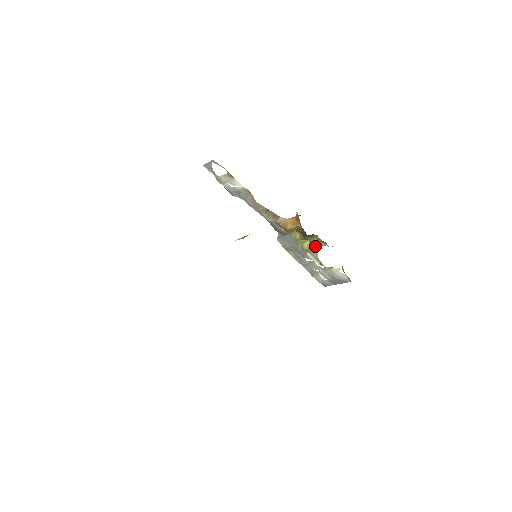
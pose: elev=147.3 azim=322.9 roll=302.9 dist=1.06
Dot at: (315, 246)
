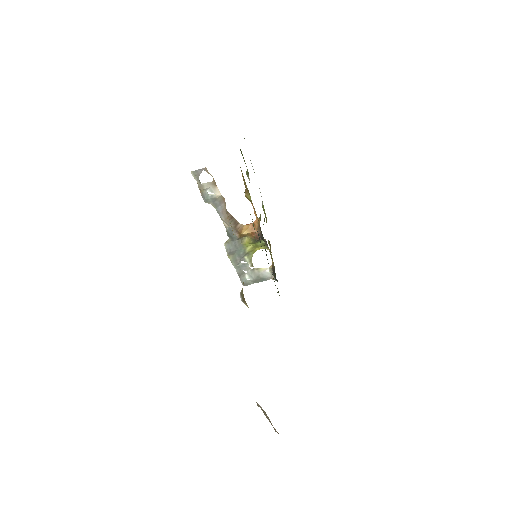
Dot at: (254, 249)
